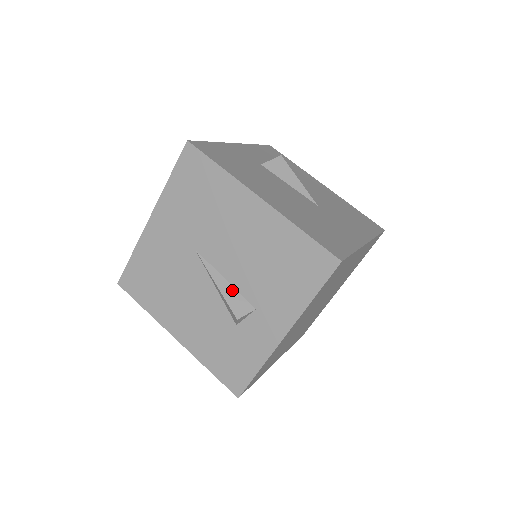
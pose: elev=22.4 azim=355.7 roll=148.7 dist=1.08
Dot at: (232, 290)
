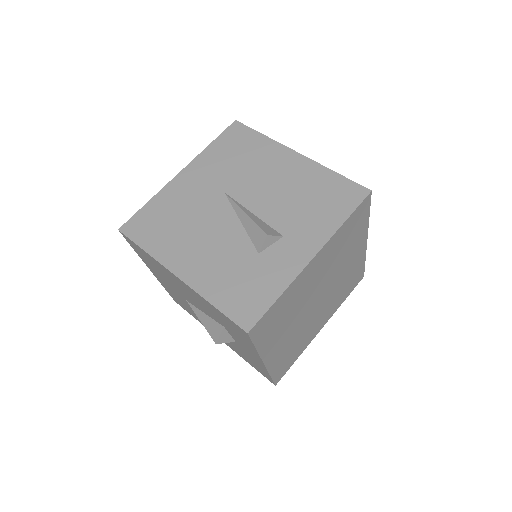
Dot at: (260, 220)
